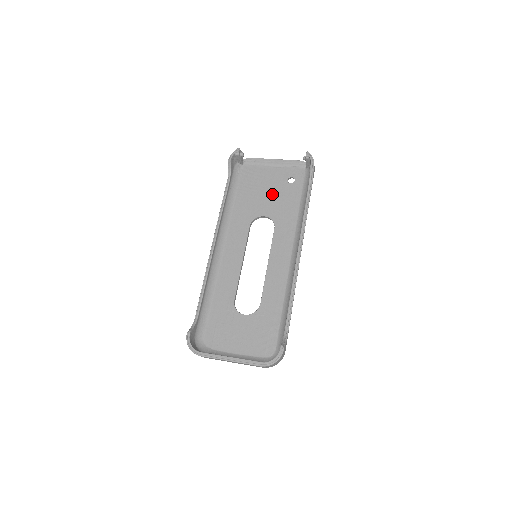
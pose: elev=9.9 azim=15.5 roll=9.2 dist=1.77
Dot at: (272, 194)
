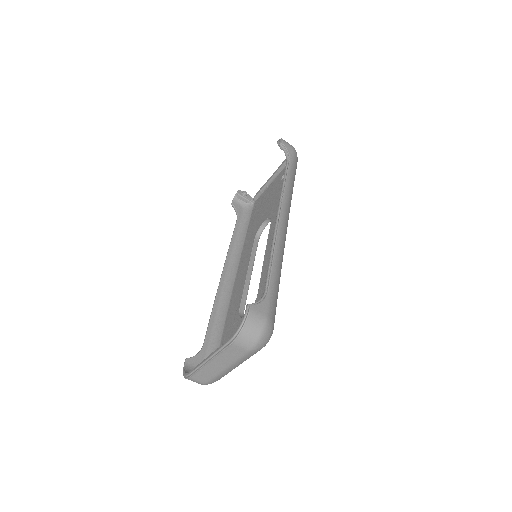
Dot at: (270, 200)
